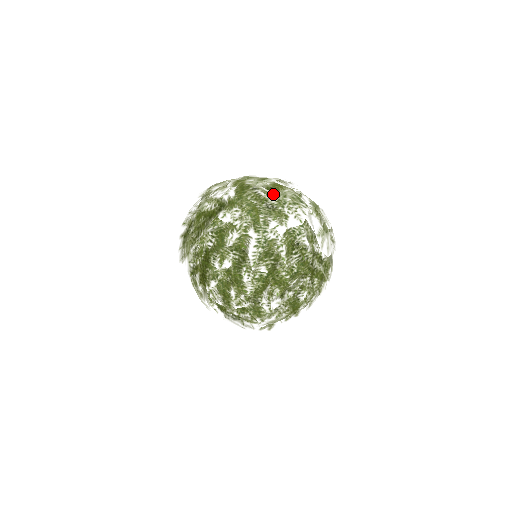
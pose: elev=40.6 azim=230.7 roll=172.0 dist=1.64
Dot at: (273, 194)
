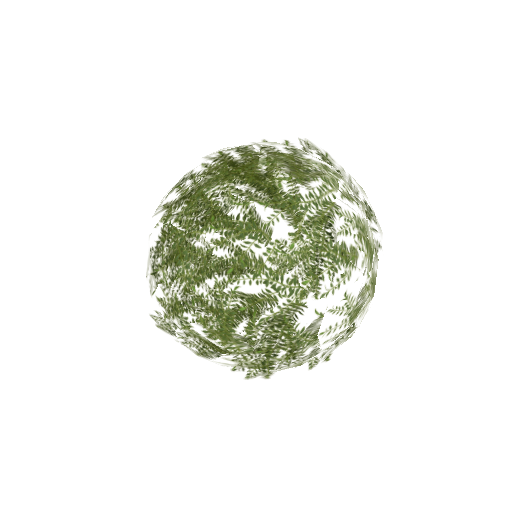
Dot at: (362, 213)
